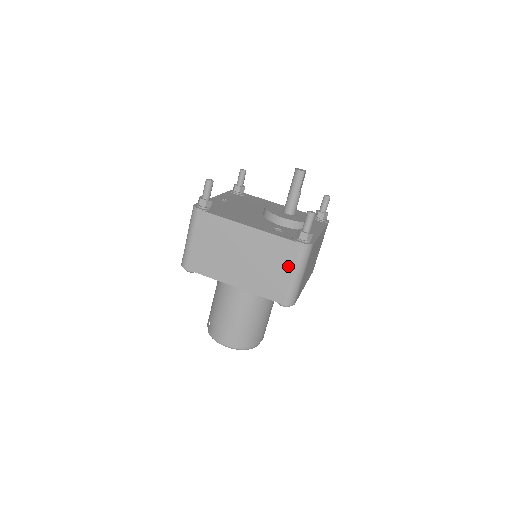
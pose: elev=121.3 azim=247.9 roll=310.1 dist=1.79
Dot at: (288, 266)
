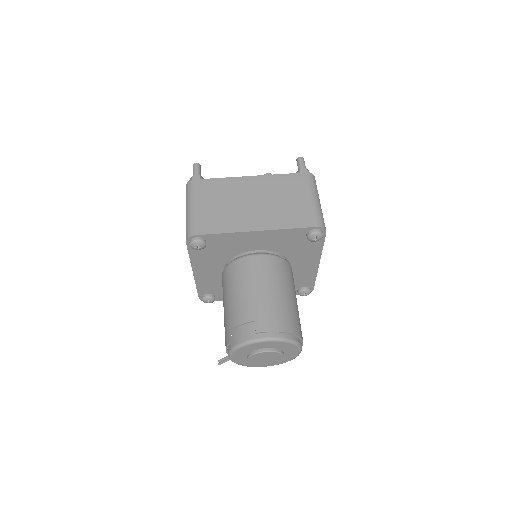
Dot at: (303, 193)
